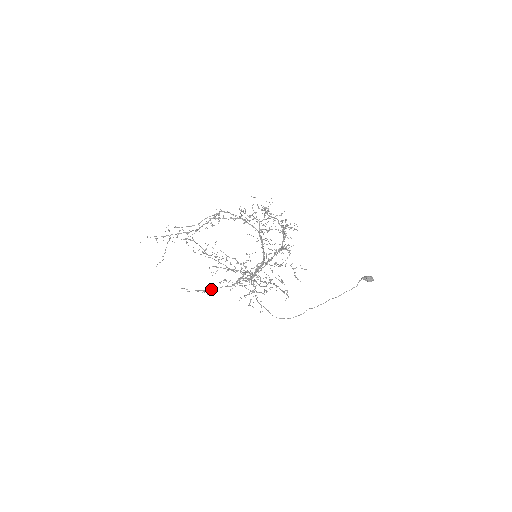
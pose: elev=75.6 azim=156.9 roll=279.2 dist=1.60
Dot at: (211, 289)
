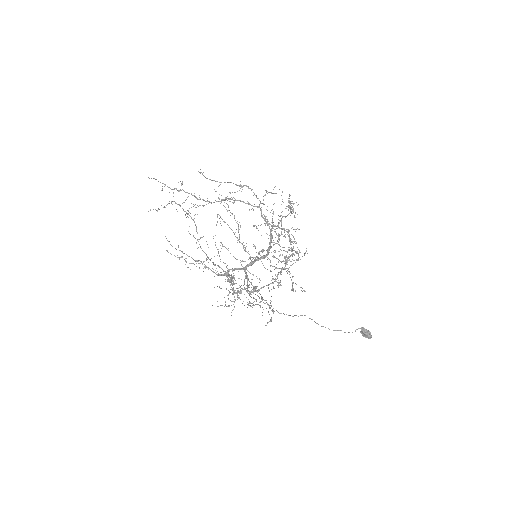
Dot at: (196, 260)
